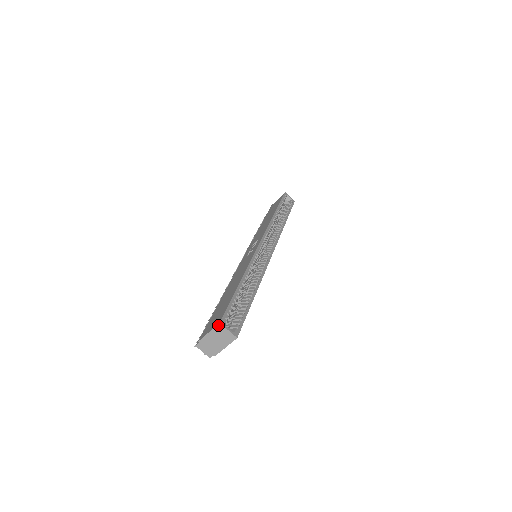
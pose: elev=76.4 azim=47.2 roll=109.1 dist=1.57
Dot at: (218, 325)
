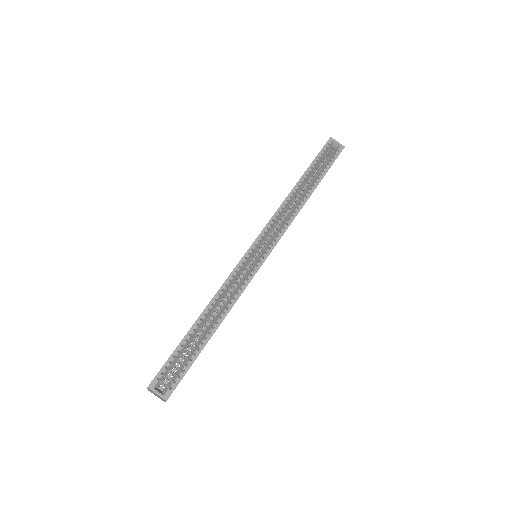
Dot at: (148, 388)
